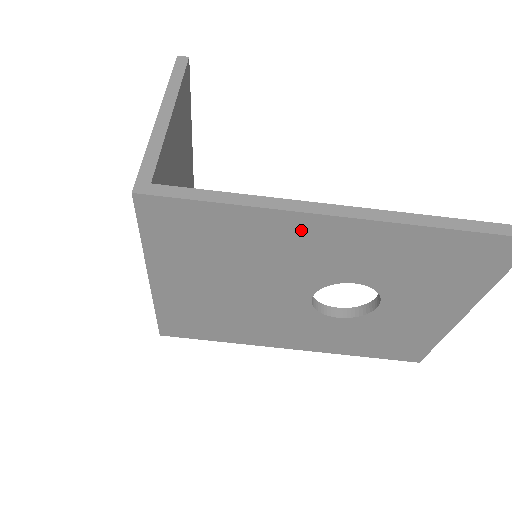
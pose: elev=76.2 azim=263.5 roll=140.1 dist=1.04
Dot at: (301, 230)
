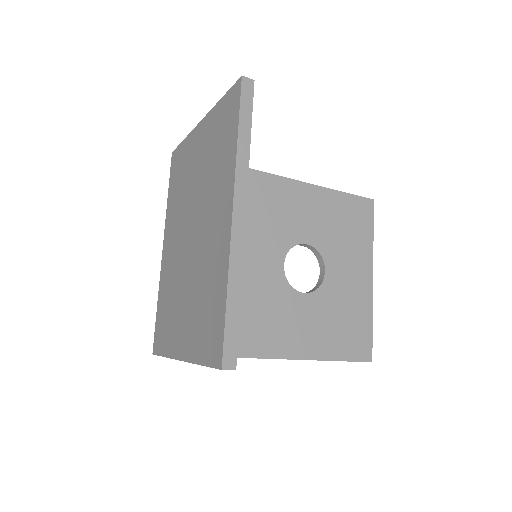
Dot at: occluded
